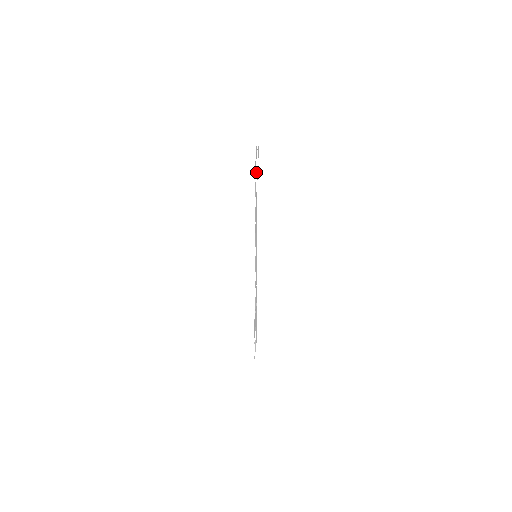
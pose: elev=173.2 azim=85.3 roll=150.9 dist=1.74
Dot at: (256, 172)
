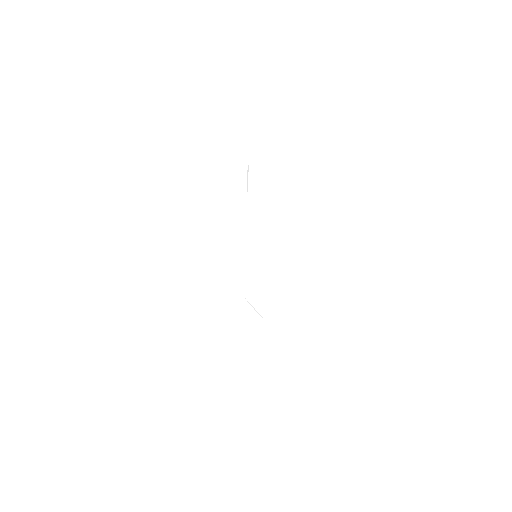
Dot at: (247, 183)
